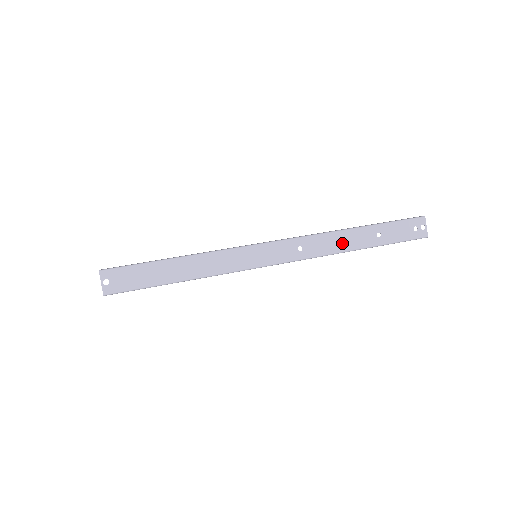
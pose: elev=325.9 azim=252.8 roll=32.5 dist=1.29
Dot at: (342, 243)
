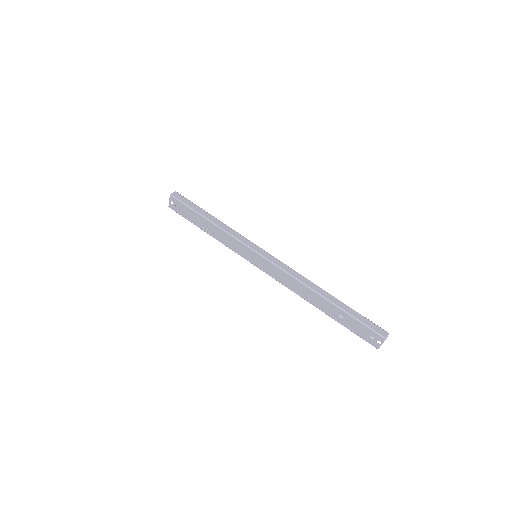
Dot at: (311, 298)
